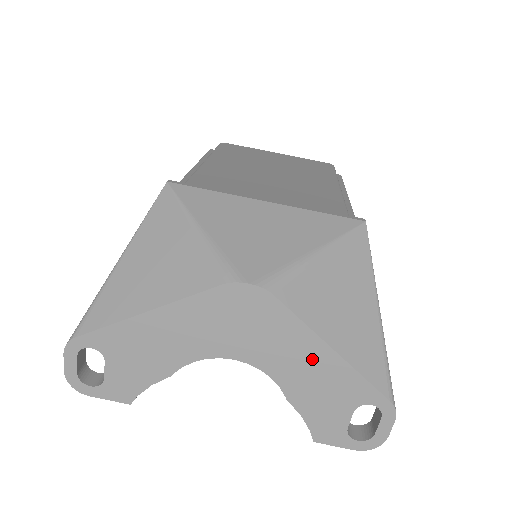
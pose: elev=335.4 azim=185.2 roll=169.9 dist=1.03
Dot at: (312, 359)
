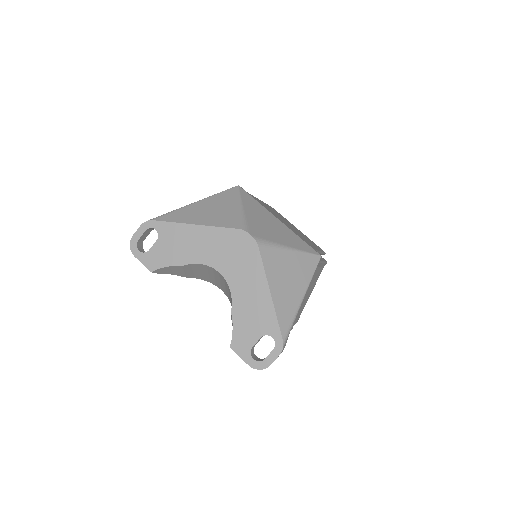
Dot at: (257, 292)
